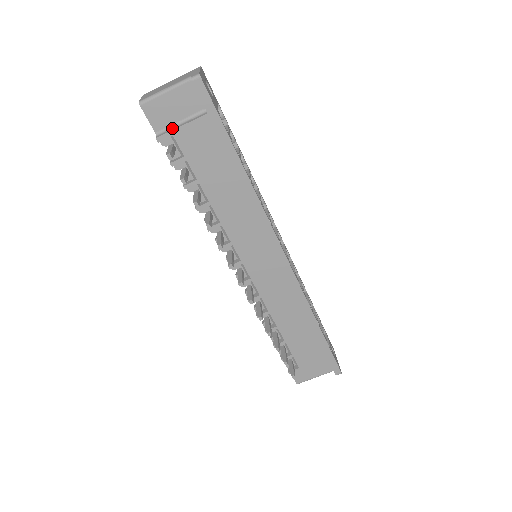
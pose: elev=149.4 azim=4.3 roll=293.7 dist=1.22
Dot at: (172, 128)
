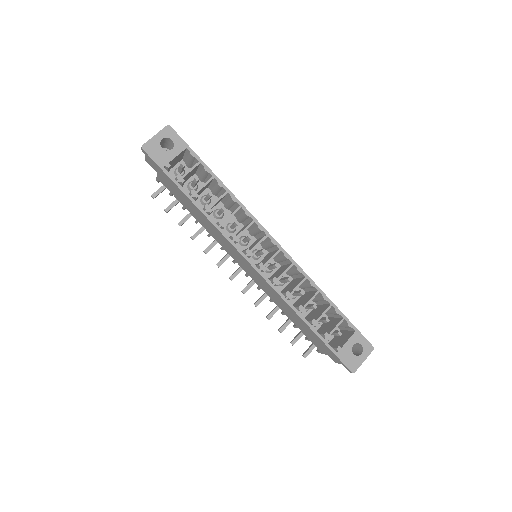
Dot at: occluded
